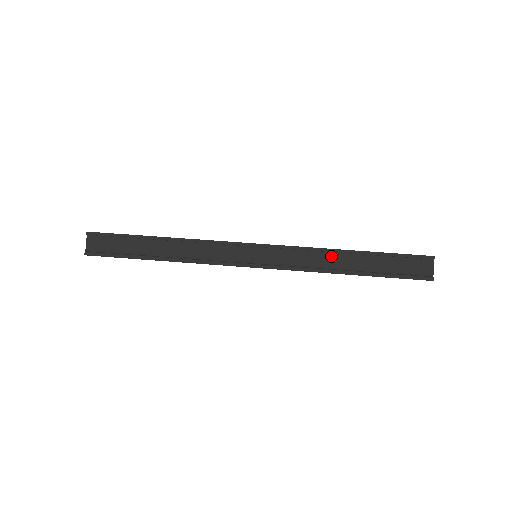
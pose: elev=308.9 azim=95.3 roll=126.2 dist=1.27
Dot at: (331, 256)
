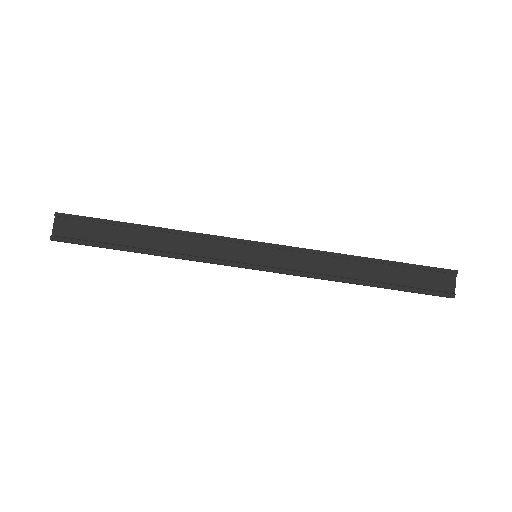
Dot at: (342, 262)
